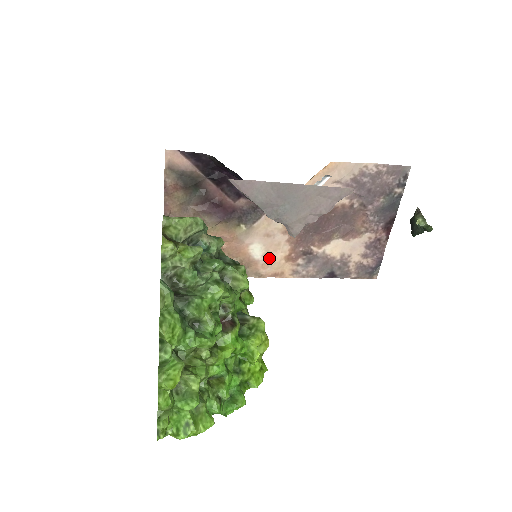
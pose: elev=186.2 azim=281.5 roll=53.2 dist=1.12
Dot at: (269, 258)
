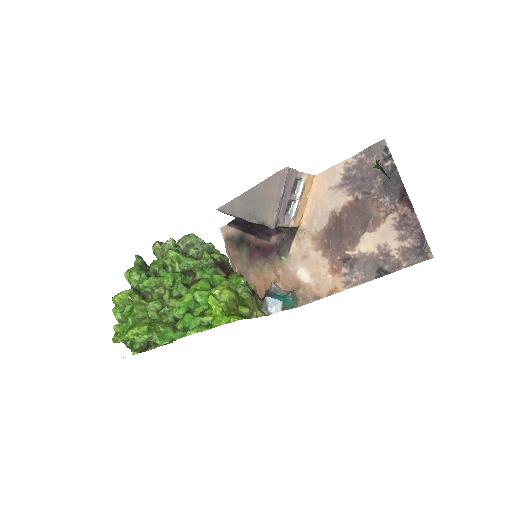
Dot at: (317, 278)
